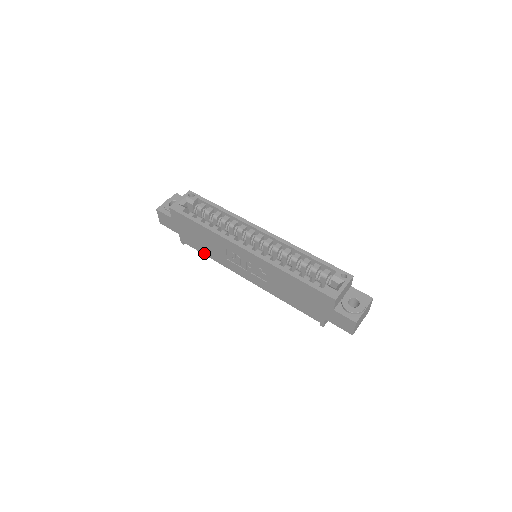
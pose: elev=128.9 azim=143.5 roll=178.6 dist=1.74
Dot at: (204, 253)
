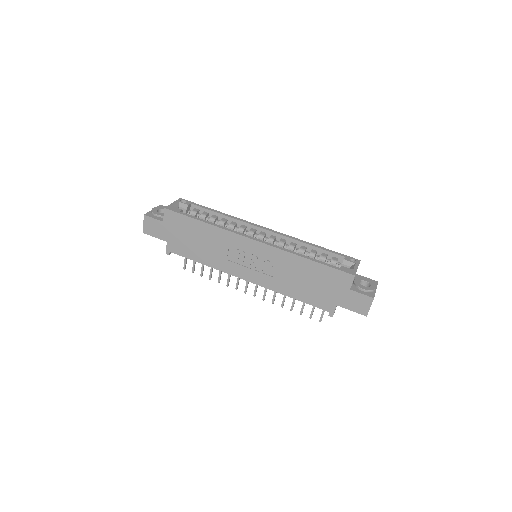
Dot at: (196, 259)
